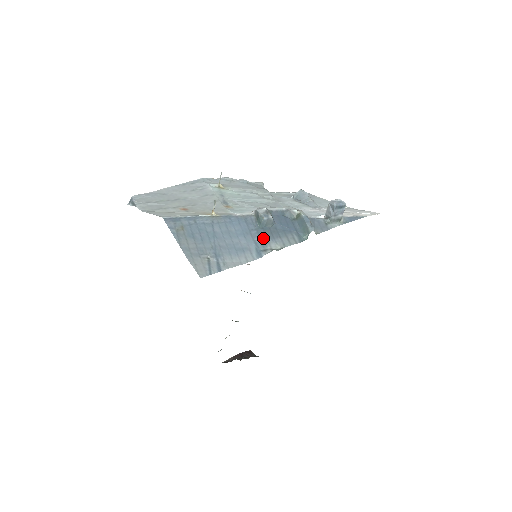
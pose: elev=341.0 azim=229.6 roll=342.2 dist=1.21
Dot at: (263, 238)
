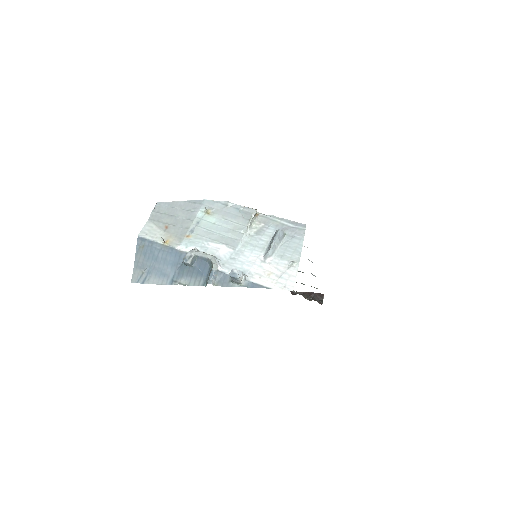
Dot at: (181, 273)
